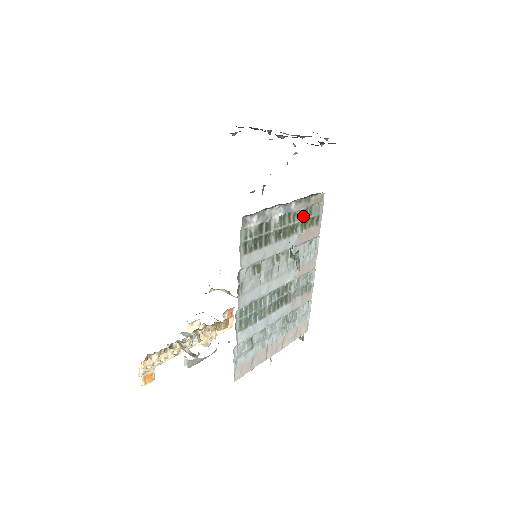
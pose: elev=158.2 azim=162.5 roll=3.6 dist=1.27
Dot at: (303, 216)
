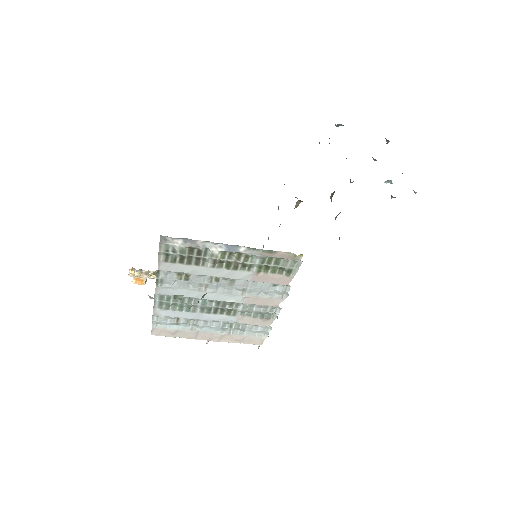
Dot at: (262, 261)
